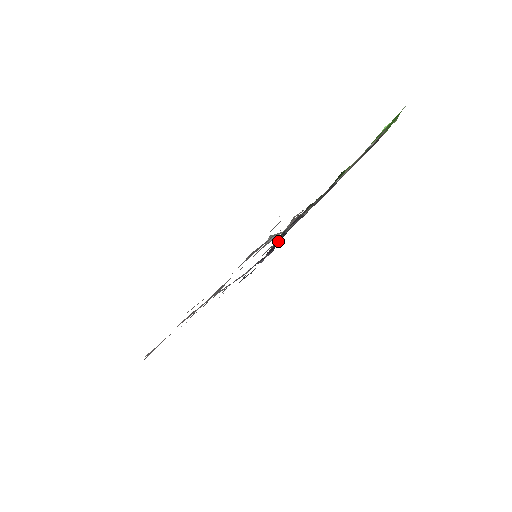
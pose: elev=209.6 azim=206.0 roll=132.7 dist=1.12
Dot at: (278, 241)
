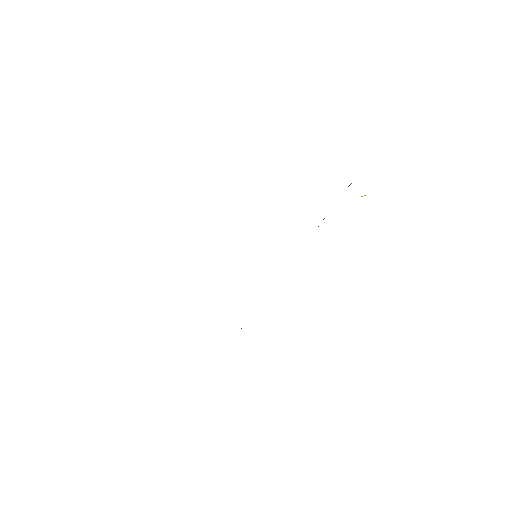
Dot at: occluded
